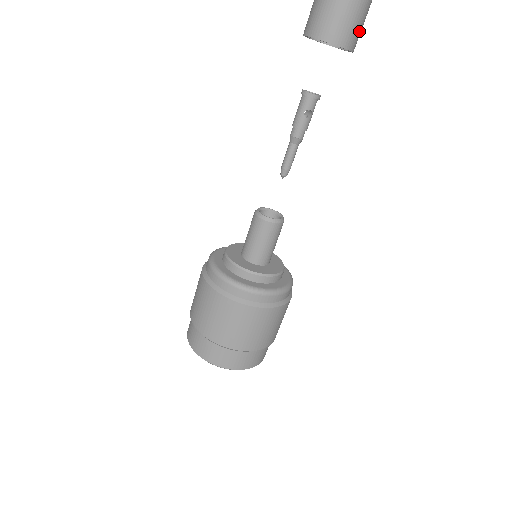
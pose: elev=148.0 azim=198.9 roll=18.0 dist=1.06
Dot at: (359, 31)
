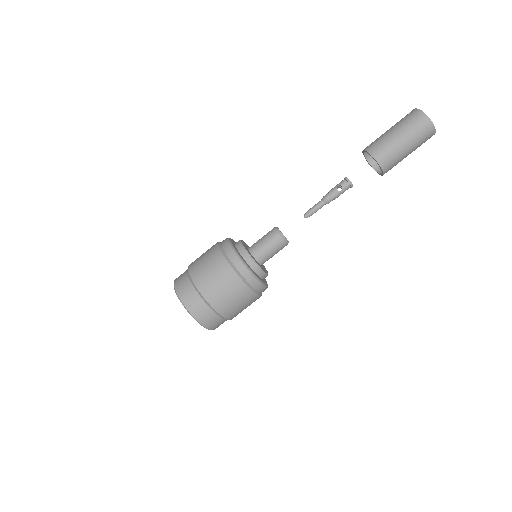
Dot at: (390, 159)
